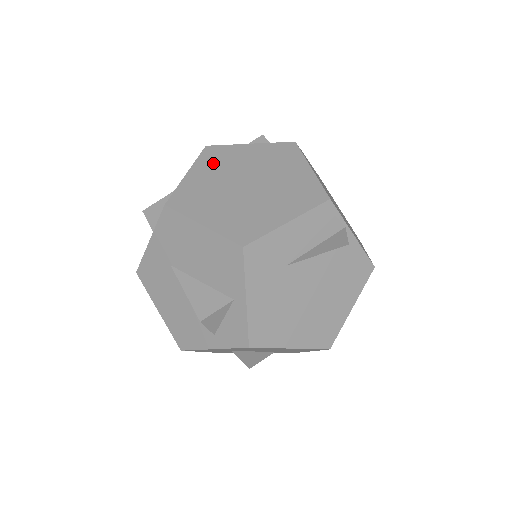
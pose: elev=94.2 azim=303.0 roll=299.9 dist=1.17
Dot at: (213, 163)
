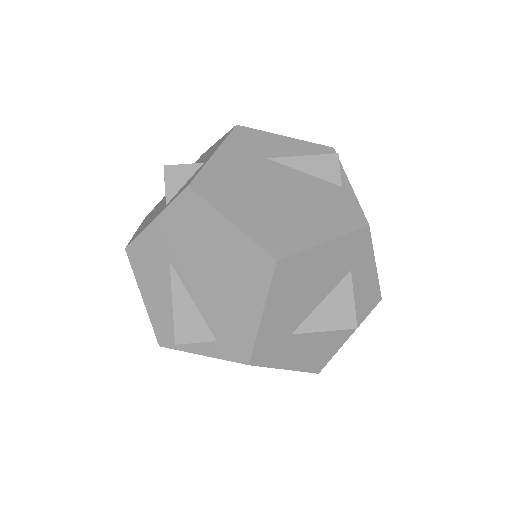
Dot at: occluded
